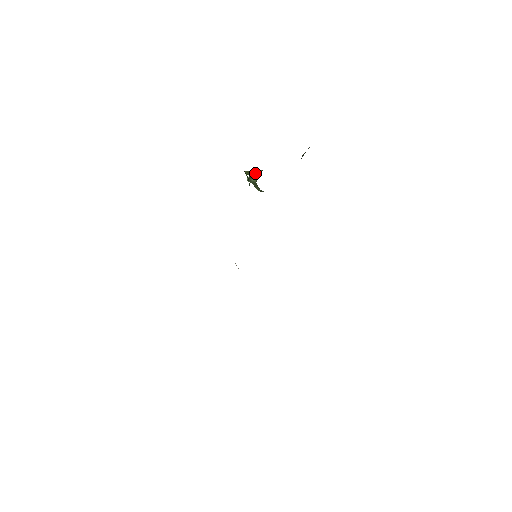
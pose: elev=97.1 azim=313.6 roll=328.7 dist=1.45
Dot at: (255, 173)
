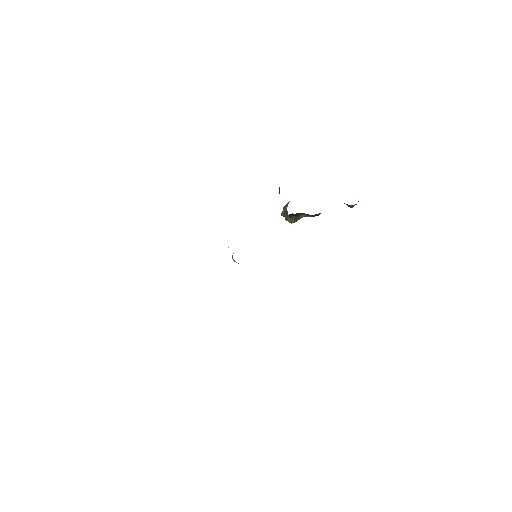
Dot at: (289, 201)
